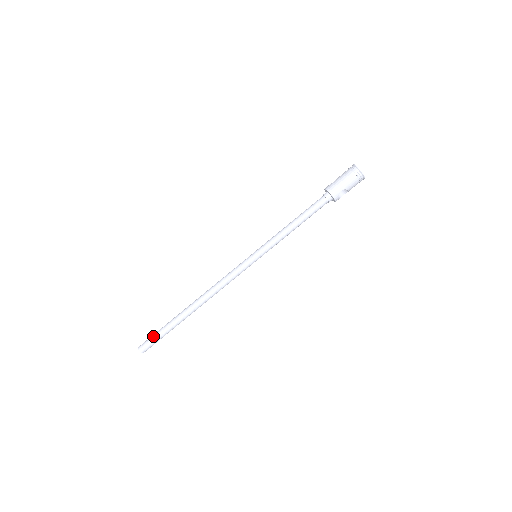
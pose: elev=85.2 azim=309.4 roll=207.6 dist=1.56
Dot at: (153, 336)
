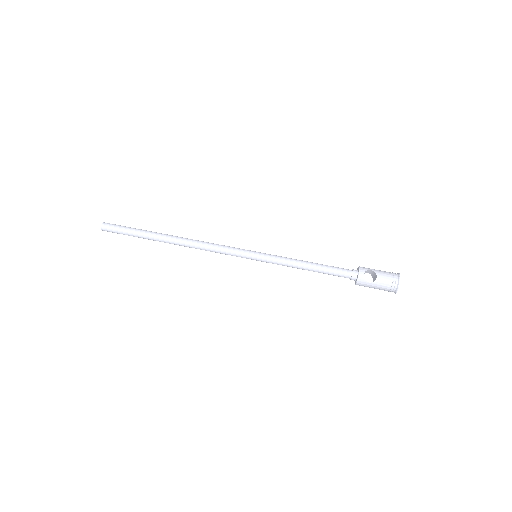
Dot at: occluded
